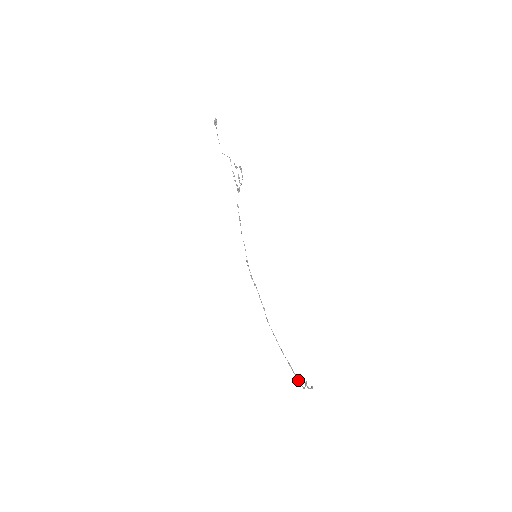
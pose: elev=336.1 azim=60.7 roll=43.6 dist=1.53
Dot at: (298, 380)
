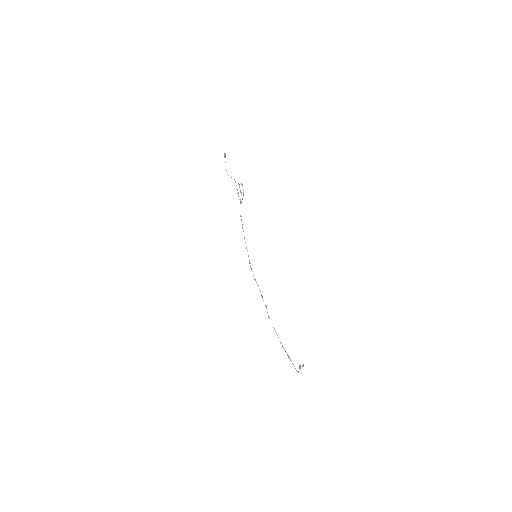
Dot at: occluded
